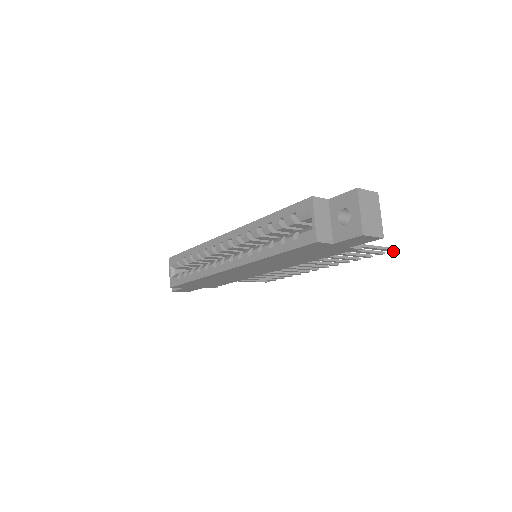
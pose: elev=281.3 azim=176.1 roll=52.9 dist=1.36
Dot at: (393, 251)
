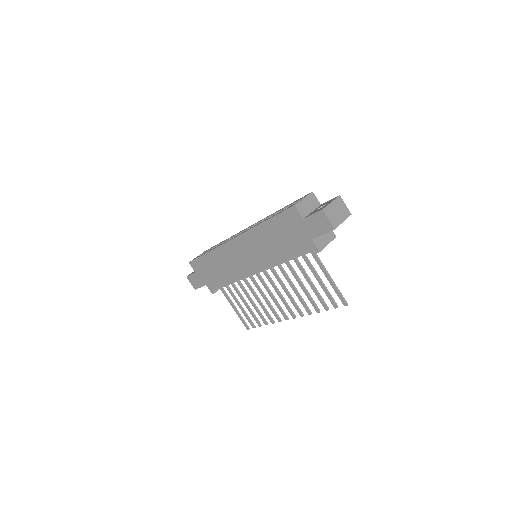
Dot at: (344, 304)
